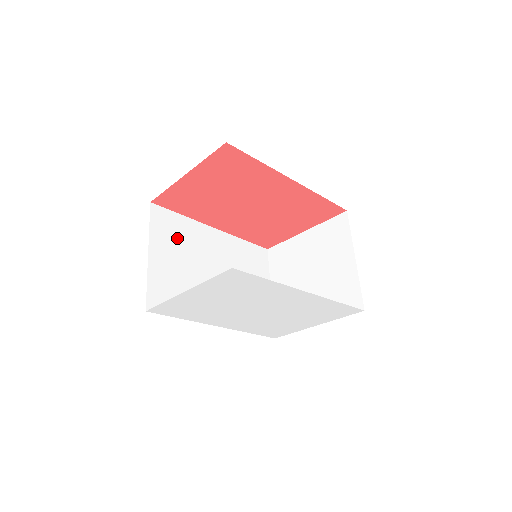
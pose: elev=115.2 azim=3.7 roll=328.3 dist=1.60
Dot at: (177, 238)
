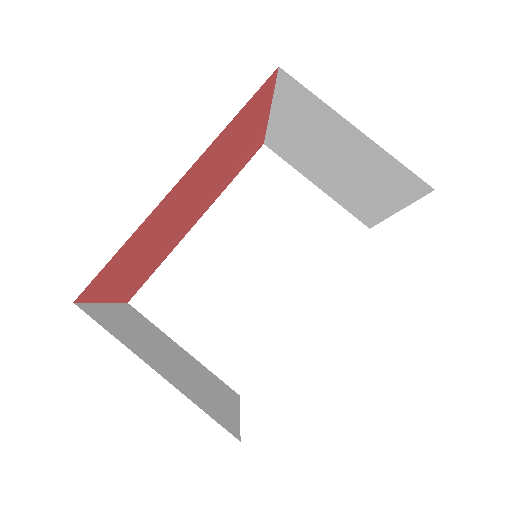
Dot at: (184, 294)
